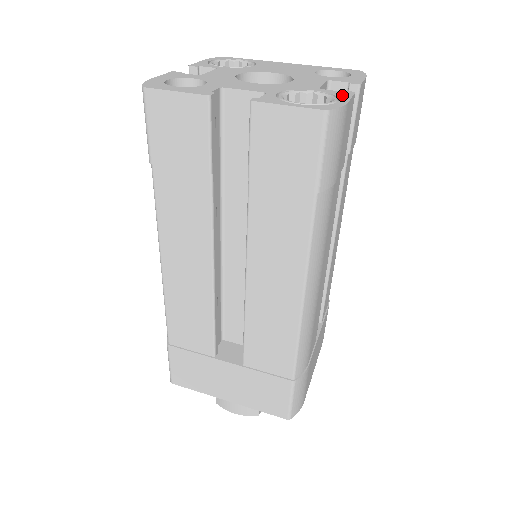
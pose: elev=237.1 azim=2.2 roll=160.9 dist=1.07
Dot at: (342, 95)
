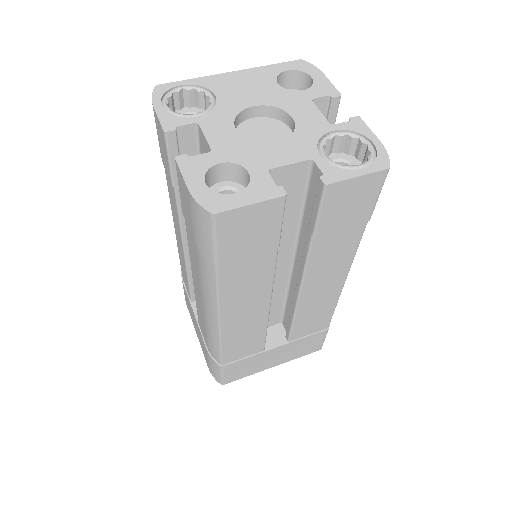
Dot at: (361, 129)
